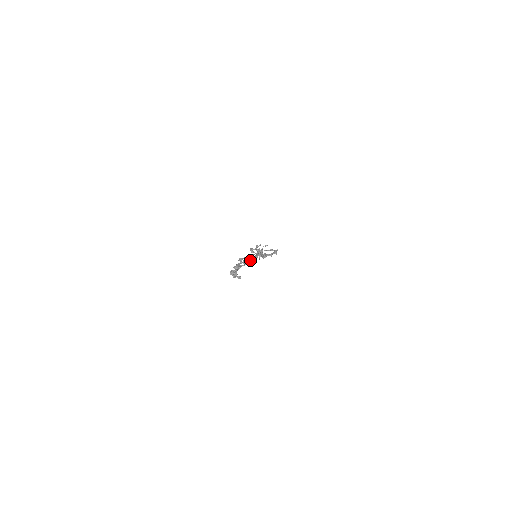
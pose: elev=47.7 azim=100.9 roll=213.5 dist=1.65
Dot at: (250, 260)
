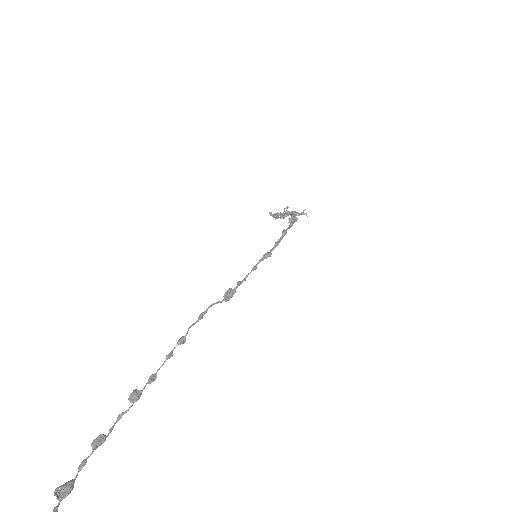
Dot at: (161, 366)
